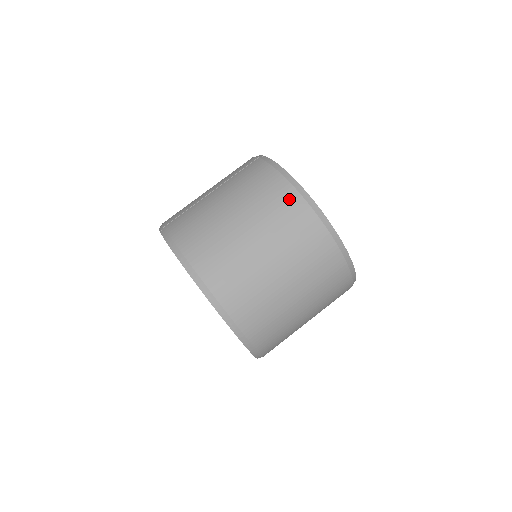
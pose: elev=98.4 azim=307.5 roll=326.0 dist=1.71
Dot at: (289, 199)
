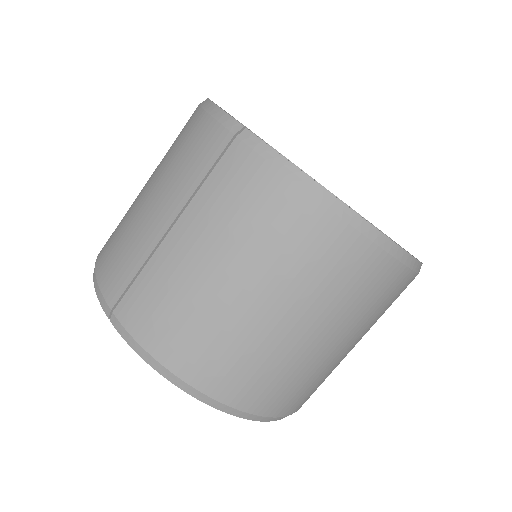
Dot at: (334, 241)
